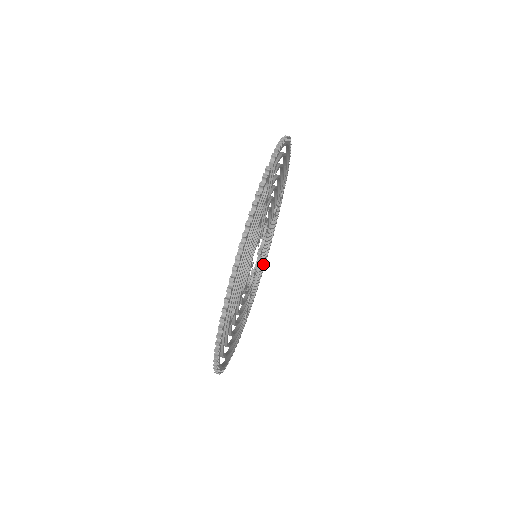
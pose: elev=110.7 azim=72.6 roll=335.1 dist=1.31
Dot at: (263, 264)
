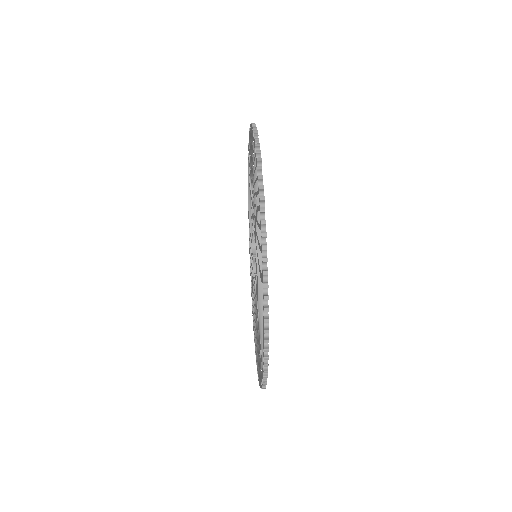
Dot at: occluded
